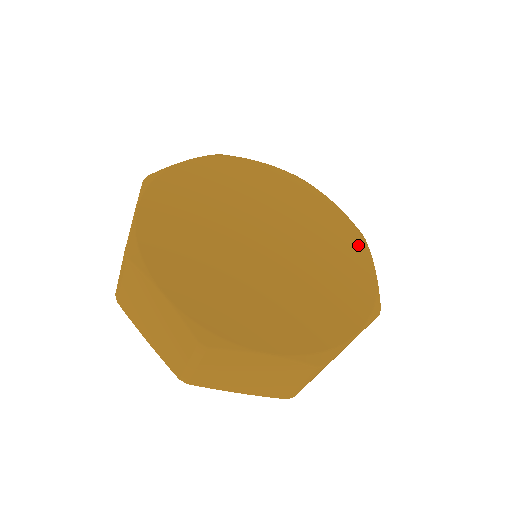
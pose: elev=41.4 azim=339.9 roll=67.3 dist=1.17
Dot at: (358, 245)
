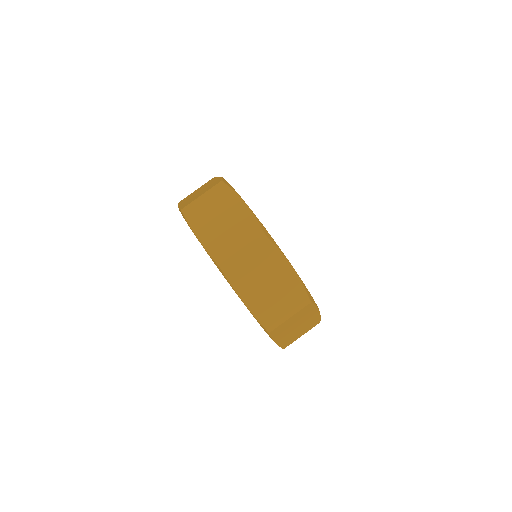
Dot at: occluded
